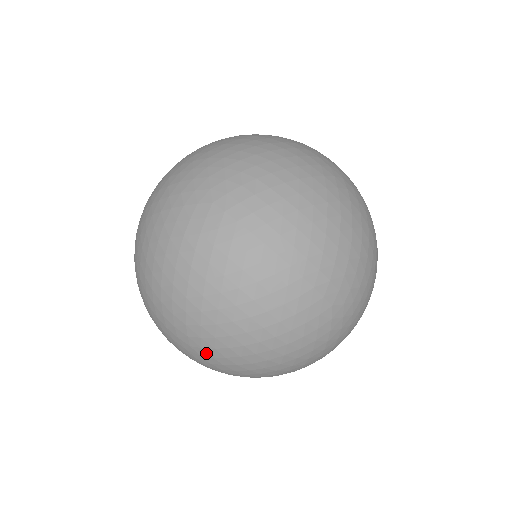
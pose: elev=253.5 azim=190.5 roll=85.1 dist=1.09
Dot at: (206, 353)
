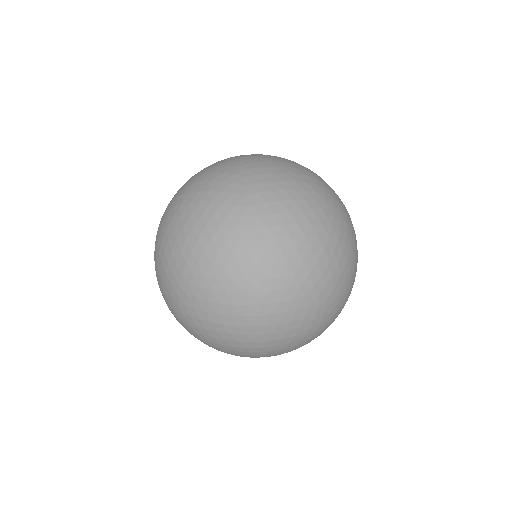
Dot at: (321, 299)
